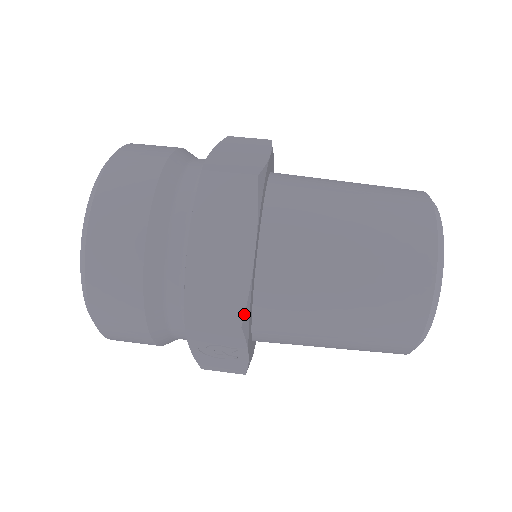
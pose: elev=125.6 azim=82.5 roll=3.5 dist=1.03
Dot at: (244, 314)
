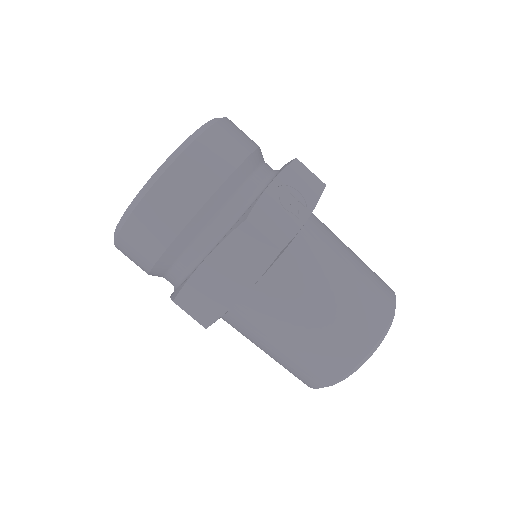
Dot at: occluded
